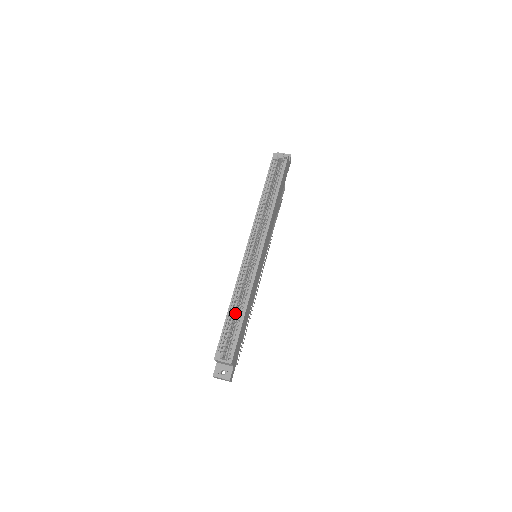
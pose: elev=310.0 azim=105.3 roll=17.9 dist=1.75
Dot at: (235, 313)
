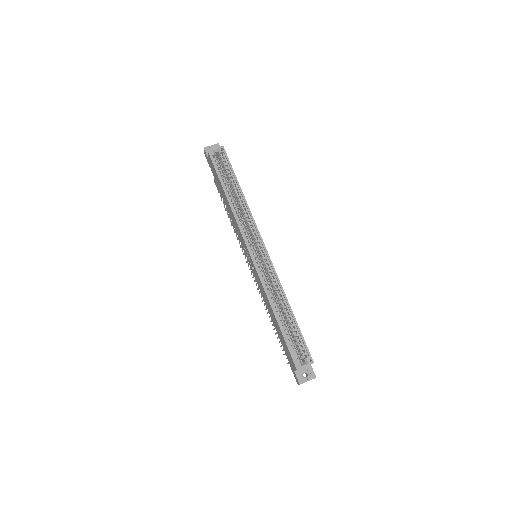
Dot at: (282, 318)
